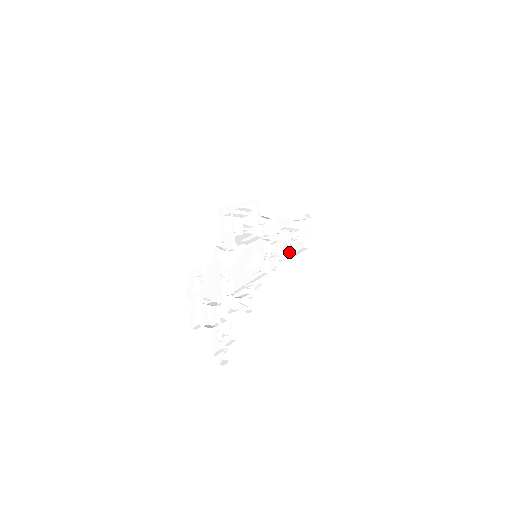
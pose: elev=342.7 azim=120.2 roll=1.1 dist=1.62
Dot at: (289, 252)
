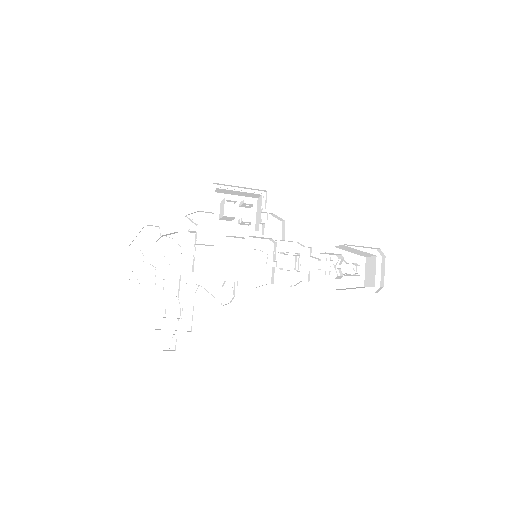
Dot at: (342, 289)
